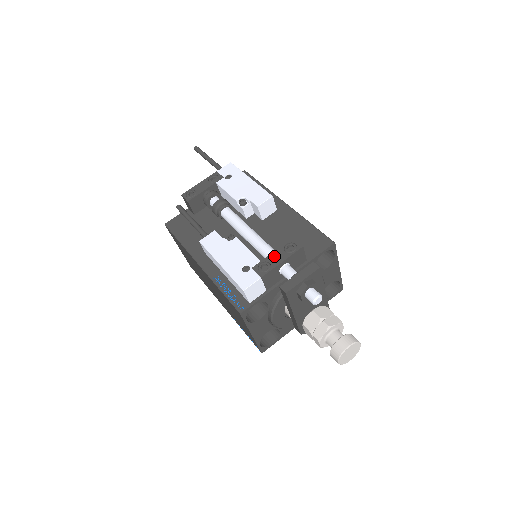
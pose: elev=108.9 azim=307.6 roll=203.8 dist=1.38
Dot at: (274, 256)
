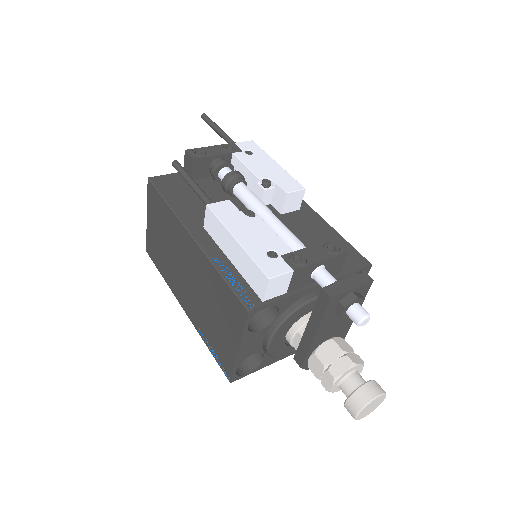
Dot at: (311, 251)
